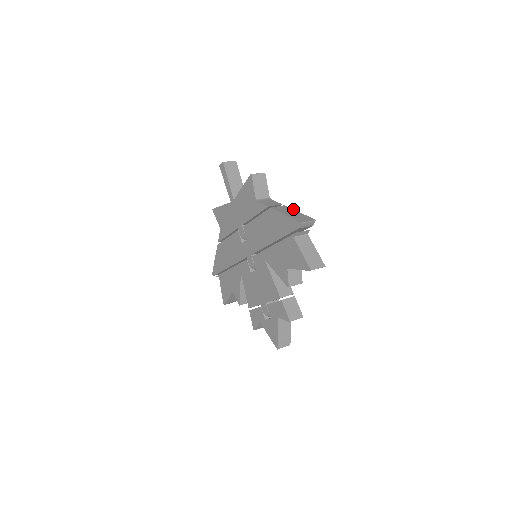
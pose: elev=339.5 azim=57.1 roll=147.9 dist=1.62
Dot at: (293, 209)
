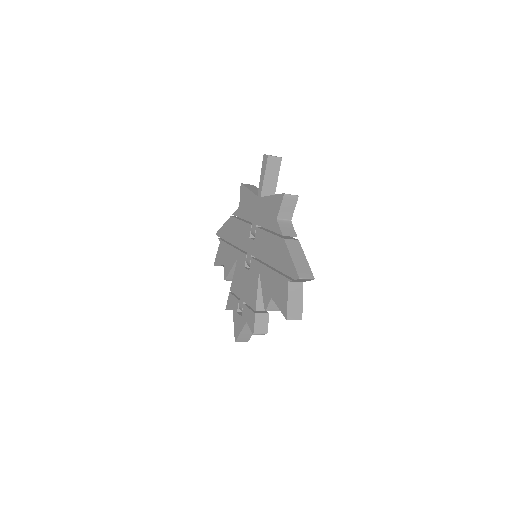
Dot at: (303, 251)
